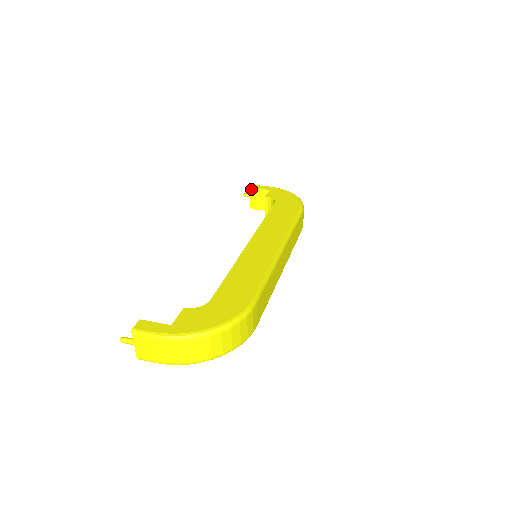
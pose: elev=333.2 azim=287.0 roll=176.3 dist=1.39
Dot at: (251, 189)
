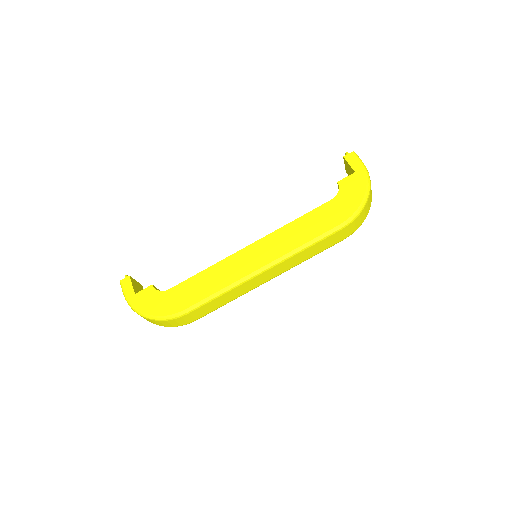
Dot at: (344, 158)
